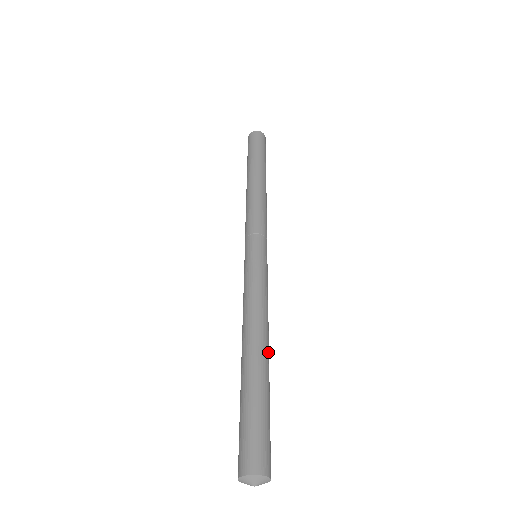
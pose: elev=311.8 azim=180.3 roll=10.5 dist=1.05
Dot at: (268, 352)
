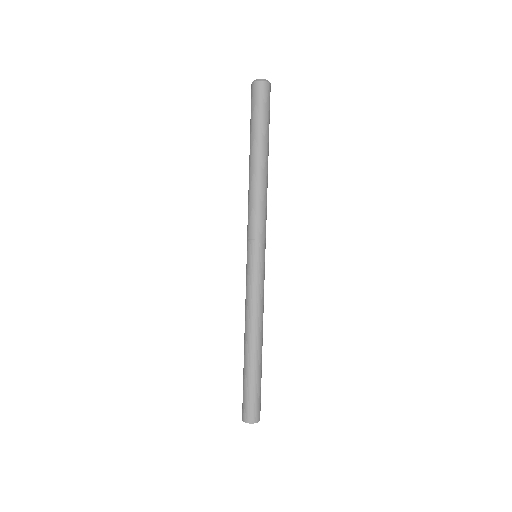
Dot at: occluded
